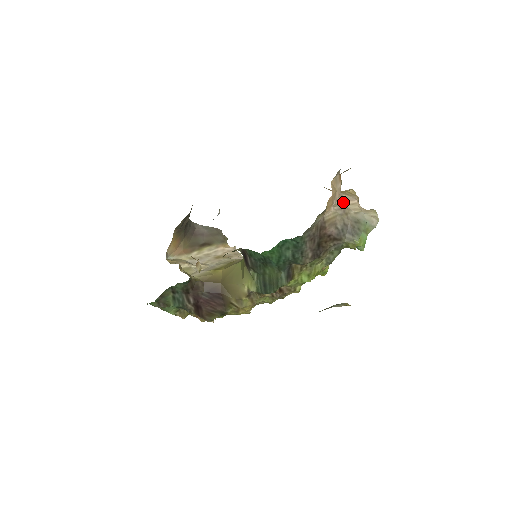
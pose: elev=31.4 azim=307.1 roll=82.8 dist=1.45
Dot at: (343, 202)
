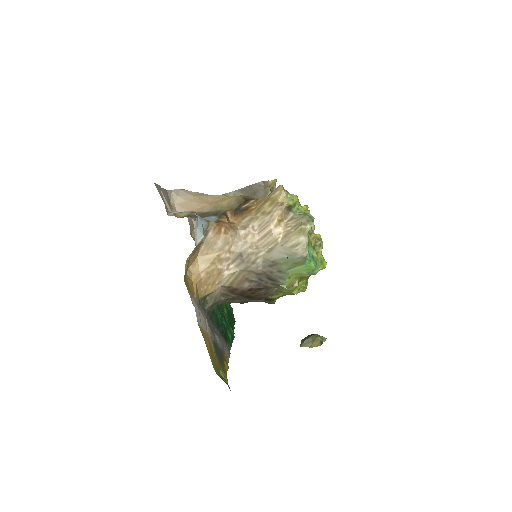
Dot at: (243, 250)
